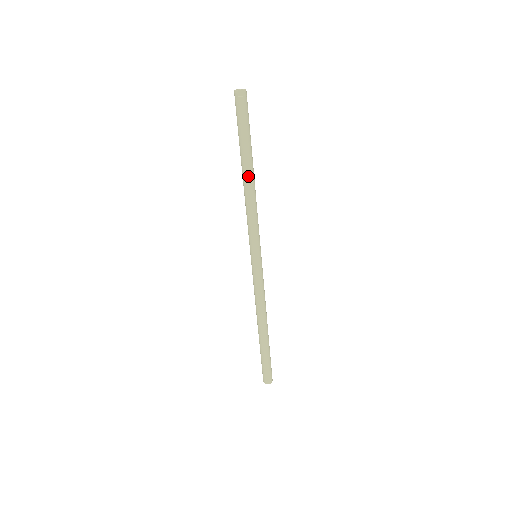
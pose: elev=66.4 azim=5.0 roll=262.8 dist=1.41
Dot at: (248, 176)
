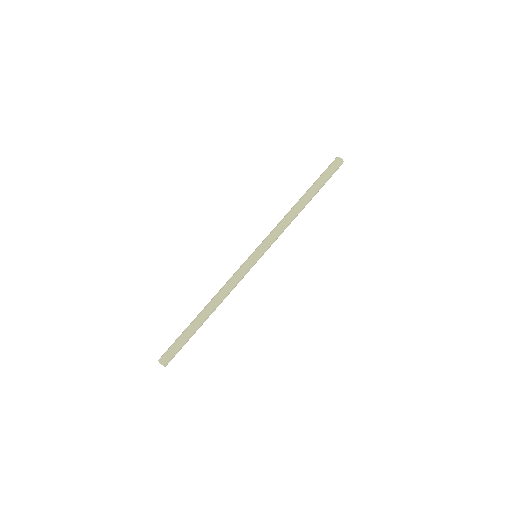
Dot at: (300, 201)
